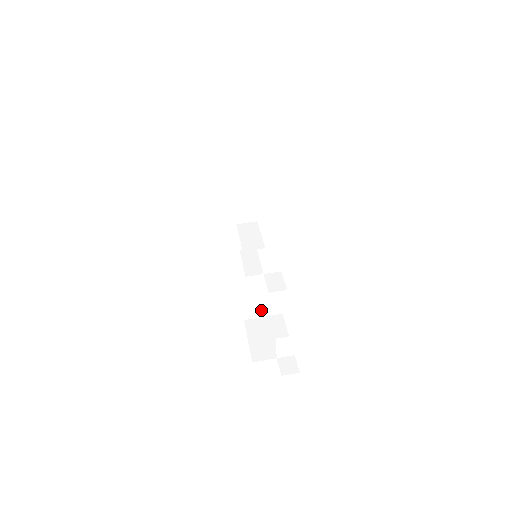
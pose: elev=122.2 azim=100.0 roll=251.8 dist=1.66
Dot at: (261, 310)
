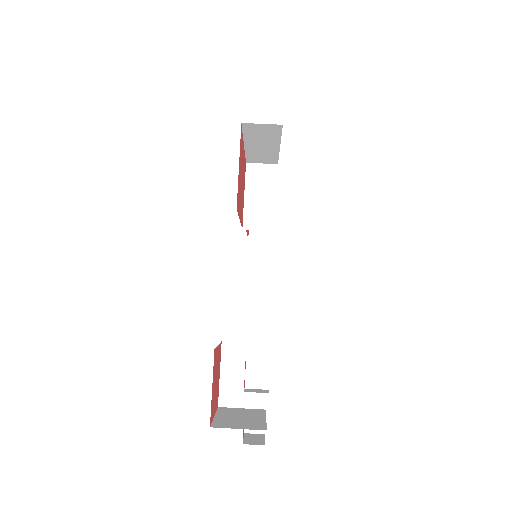
Dot at: occluded
